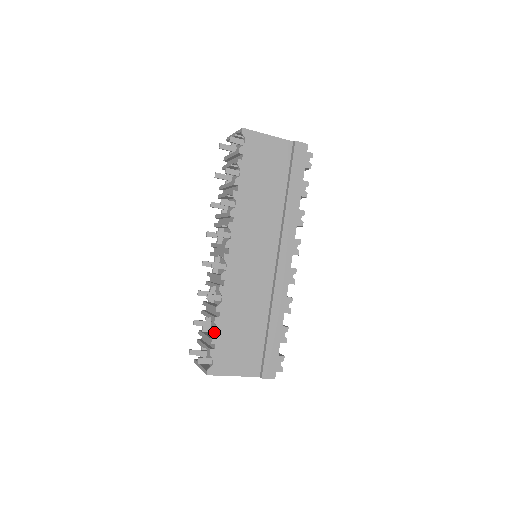
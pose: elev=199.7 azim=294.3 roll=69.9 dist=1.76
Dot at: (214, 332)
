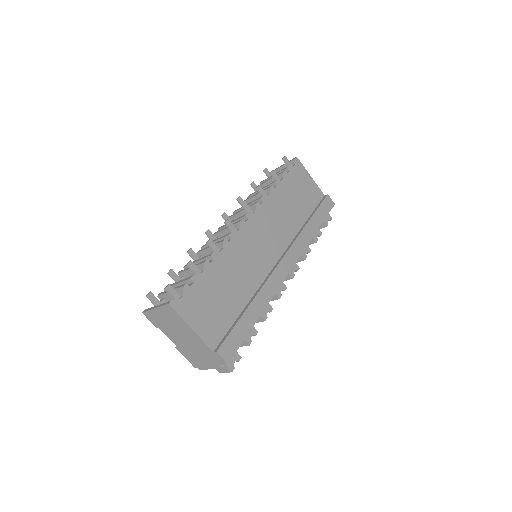
Dot at: occluded
